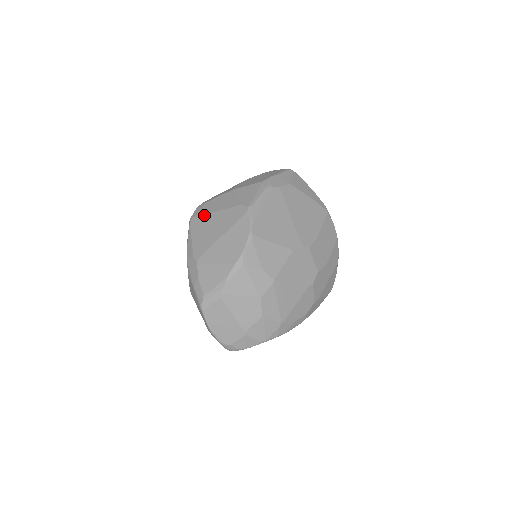
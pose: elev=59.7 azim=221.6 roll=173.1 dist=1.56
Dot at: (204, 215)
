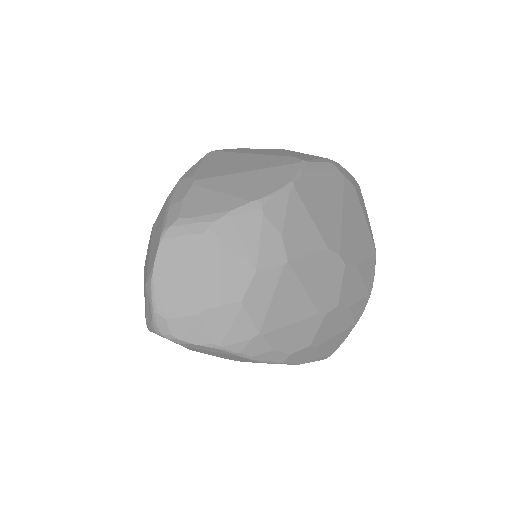
Dot at: (233, 152)
